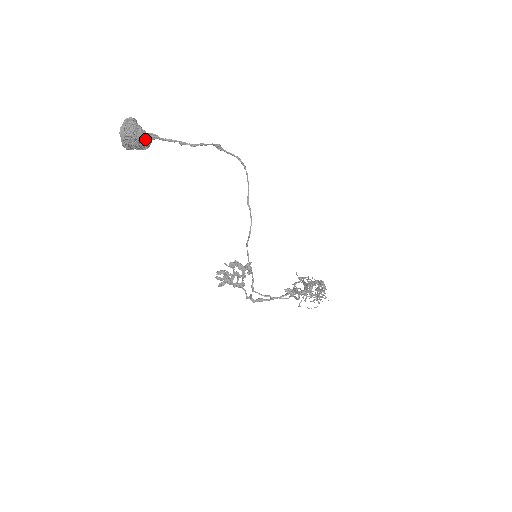
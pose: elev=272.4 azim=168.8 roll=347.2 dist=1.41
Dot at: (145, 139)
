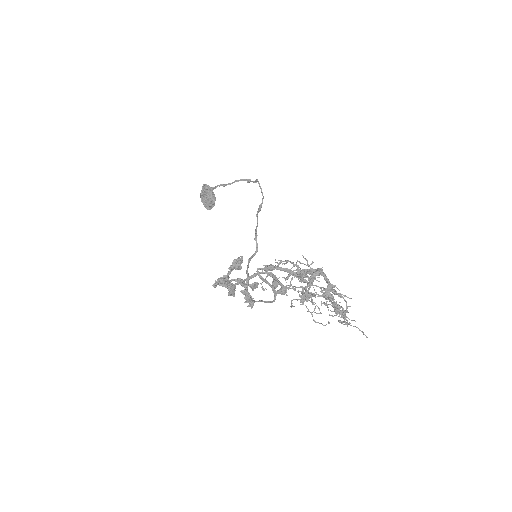
Dot at: (208, 193)
